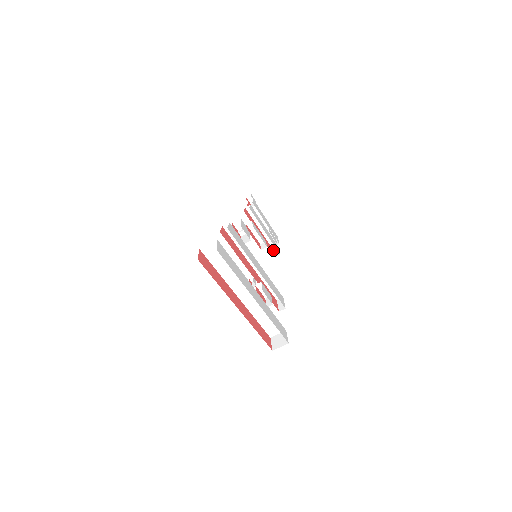
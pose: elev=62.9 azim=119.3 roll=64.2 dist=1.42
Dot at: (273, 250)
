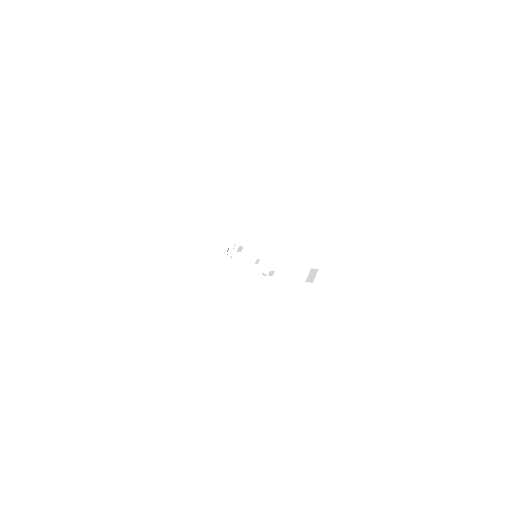
Dot at: occluded
